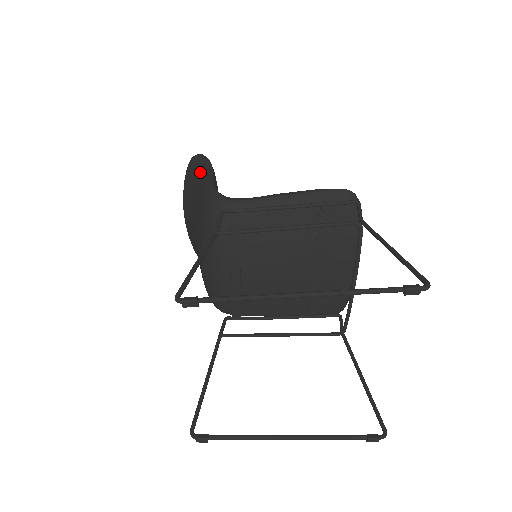
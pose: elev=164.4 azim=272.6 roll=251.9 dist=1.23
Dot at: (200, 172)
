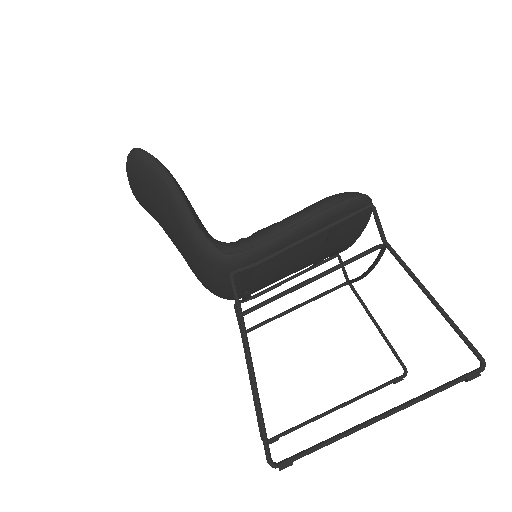
Dot at: (159, 188)
